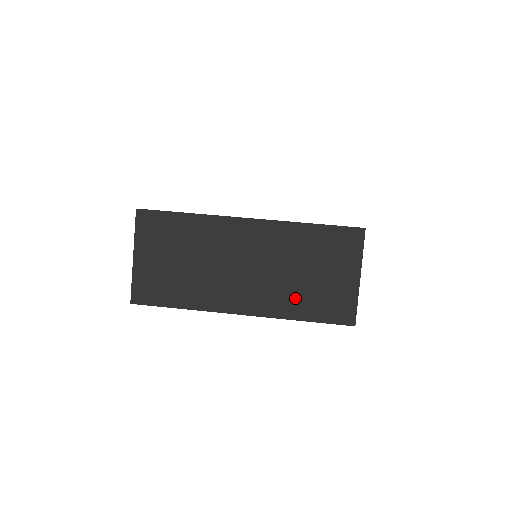
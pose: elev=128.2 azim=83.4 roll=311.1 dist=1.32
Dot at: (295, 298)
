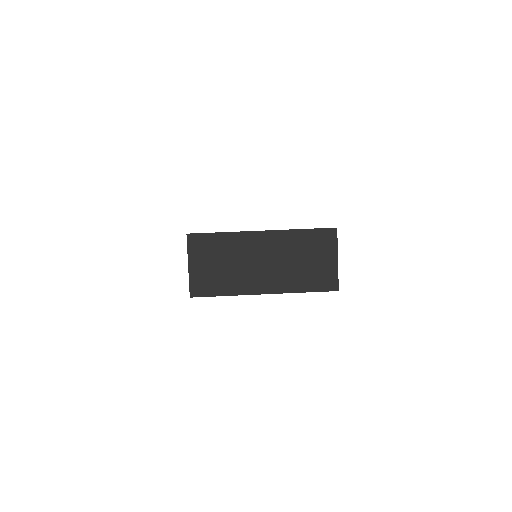
Dot at: (298, 278)
